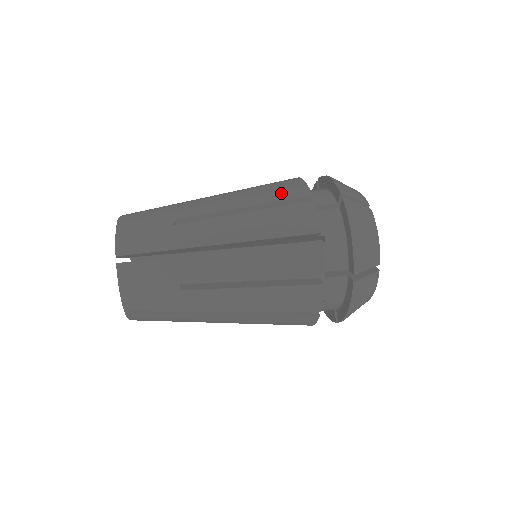
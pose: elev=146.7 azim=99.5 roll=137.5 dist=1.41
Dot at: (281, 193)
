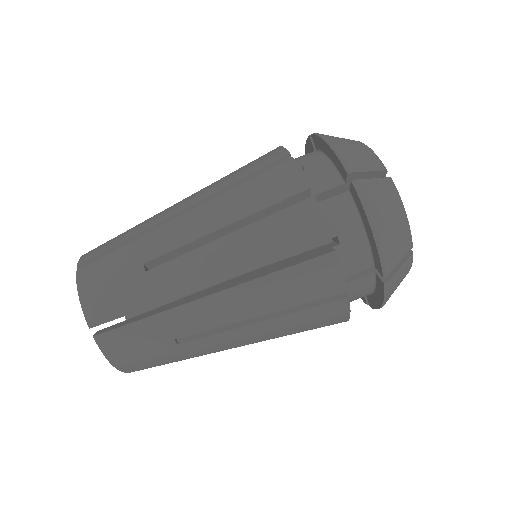
Dot at: (307, 290)
